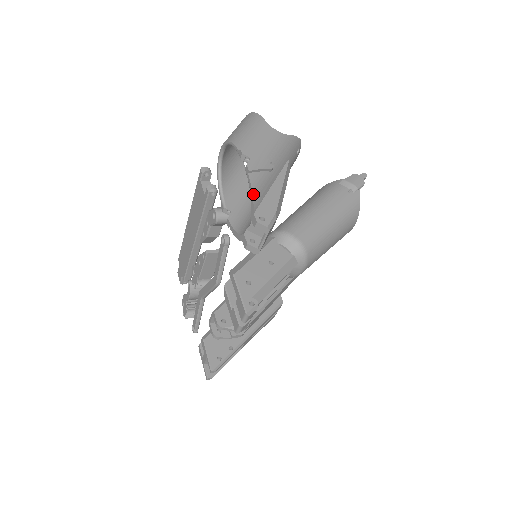
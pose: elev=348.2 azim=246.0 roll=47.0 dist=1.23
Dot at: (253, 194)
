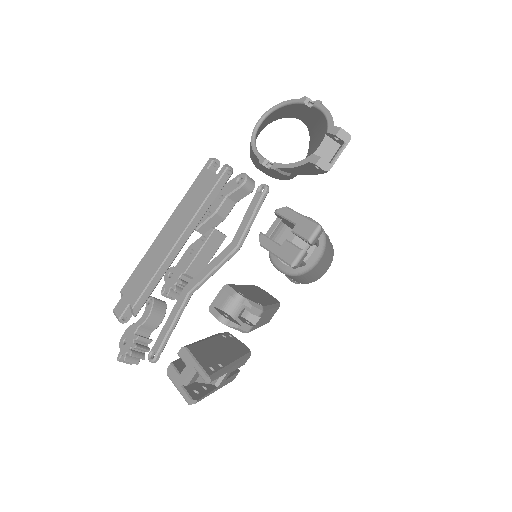
Dot at: (330, 114)
